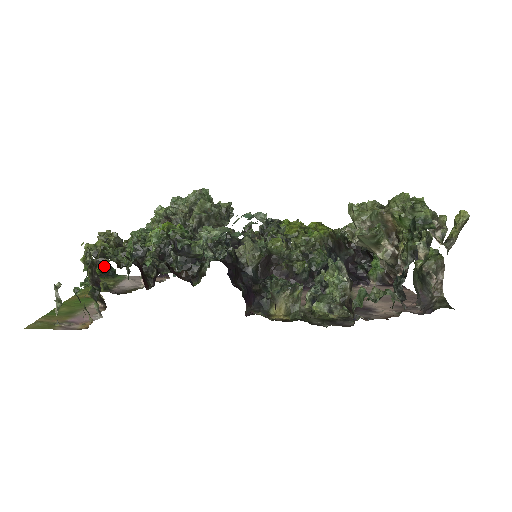
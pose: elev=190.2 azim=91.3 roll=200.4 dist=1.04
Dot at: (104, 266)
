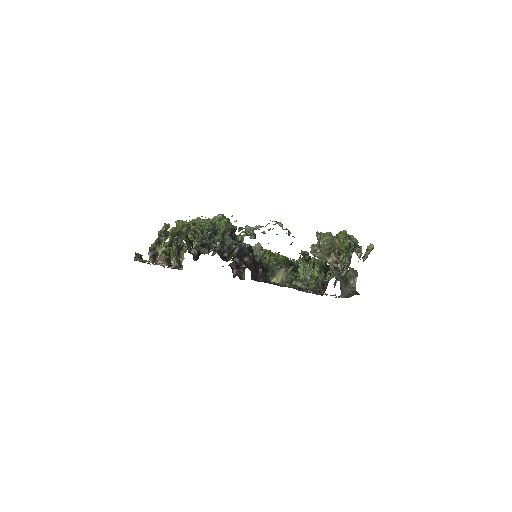
Dot at: occluded
